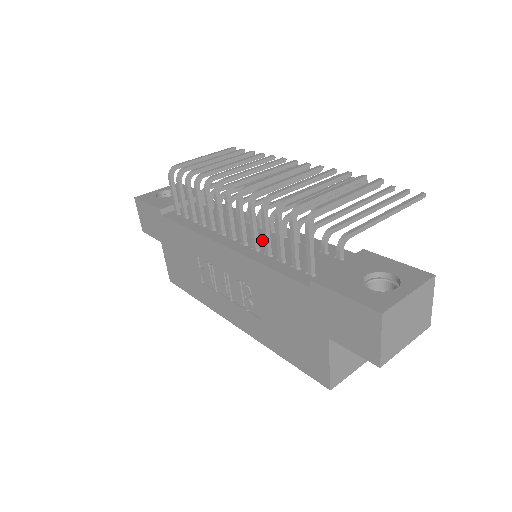
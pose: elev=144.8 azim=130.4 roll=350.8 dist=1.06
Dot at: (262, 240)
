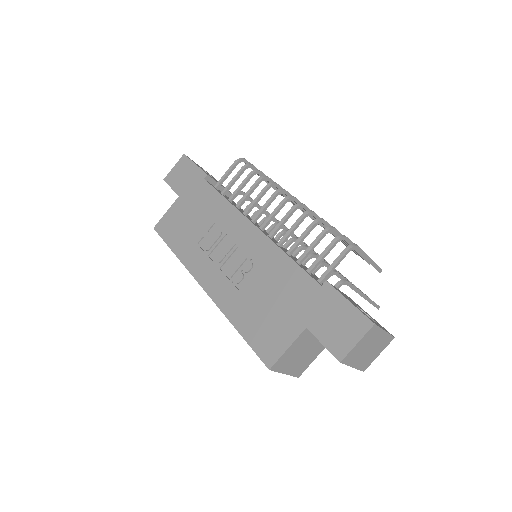
Dot at: occluded
